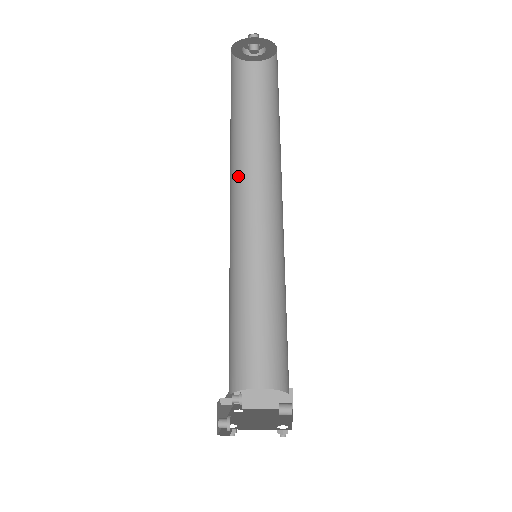
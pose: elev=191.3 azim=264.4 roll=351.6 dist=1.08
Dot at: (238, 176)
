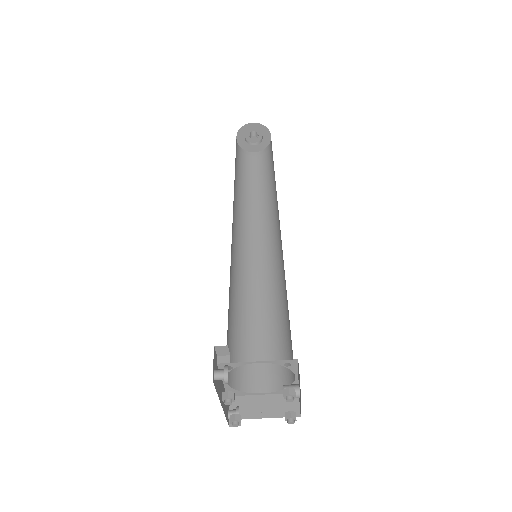
Dot at: (240, 212)
